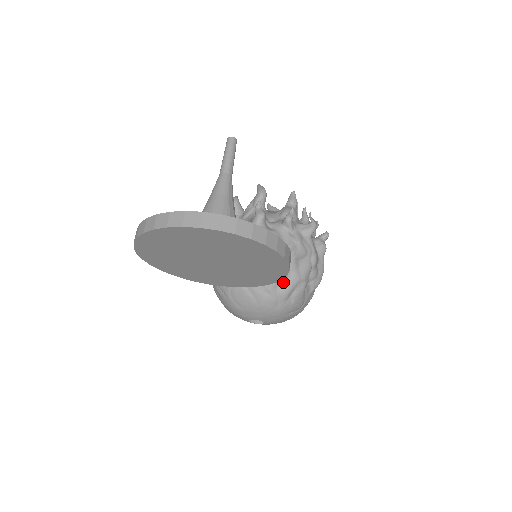
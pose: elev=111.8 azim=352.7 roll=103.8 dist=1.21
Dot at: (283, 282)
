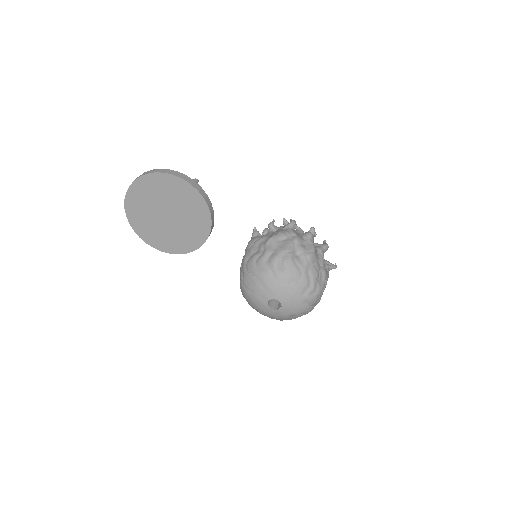
Dot at: (270, 256)
